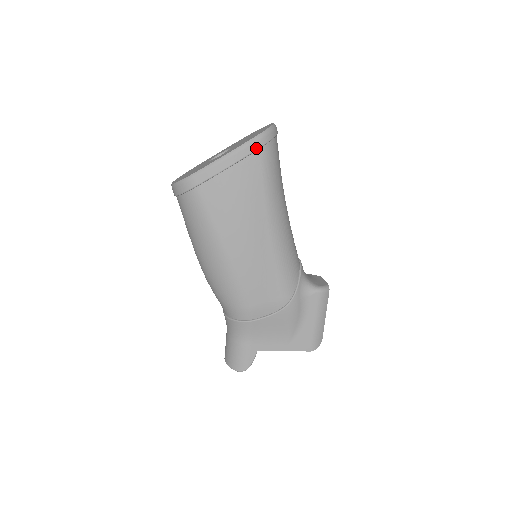
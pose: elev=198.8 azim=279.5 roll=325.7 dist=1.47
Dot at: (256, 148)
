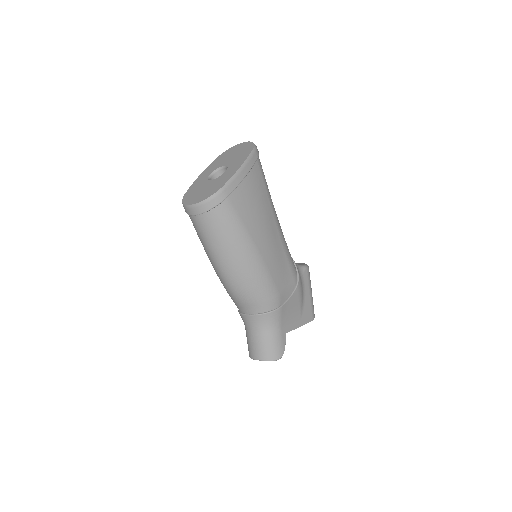
Dot at: (256, 158)
